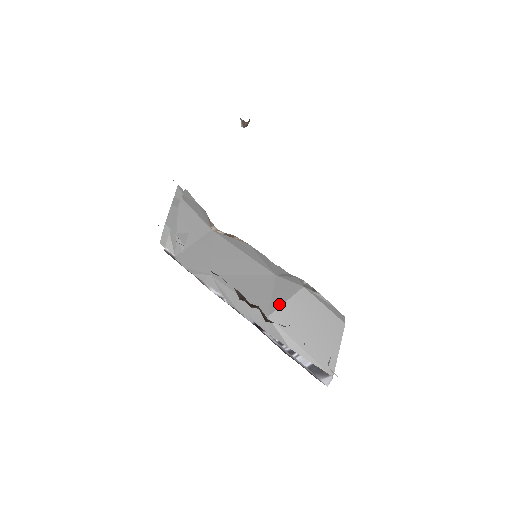
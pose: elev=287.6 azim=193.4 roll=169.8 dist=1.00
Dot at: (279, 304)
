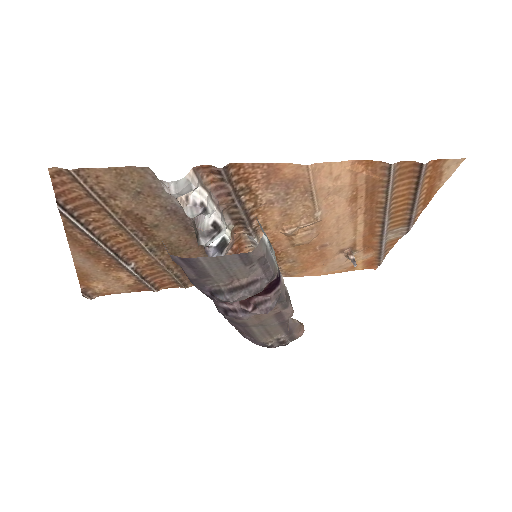
Dot at: occluded
